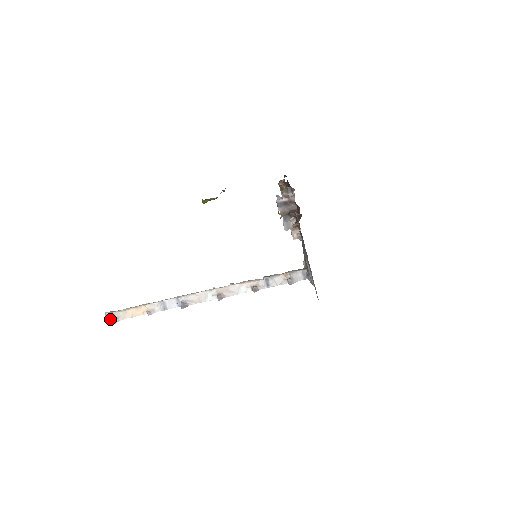
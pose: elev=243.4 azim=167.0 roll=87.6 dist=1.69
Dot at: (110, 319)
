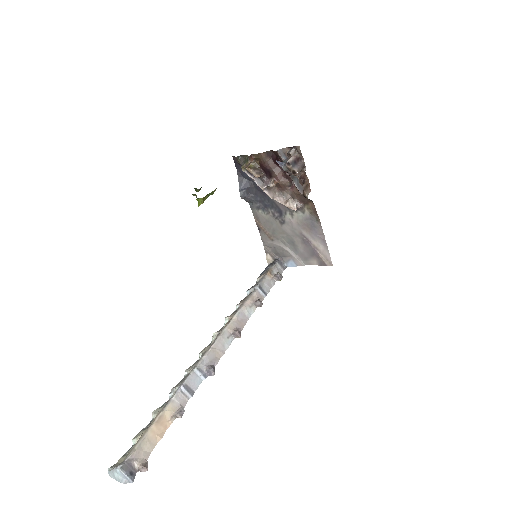
Dot at: (131, 471)
